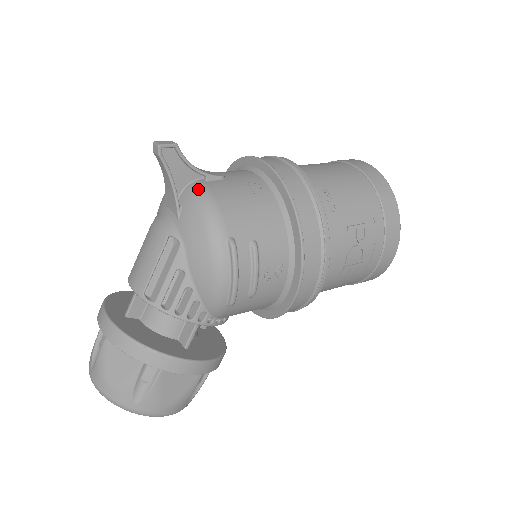
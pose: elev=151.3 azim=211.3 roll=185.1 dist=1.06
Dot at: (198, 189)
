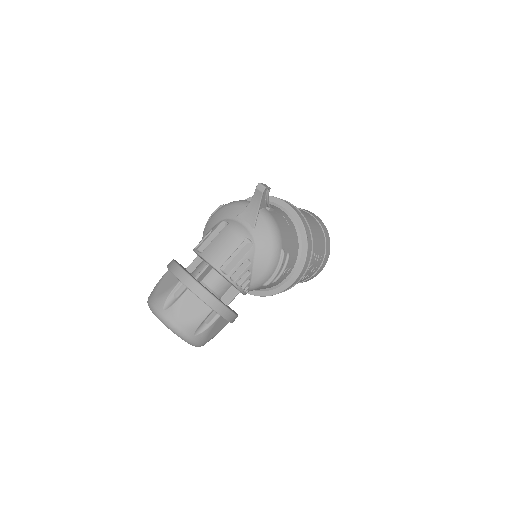
Dot at: (268, 215)
